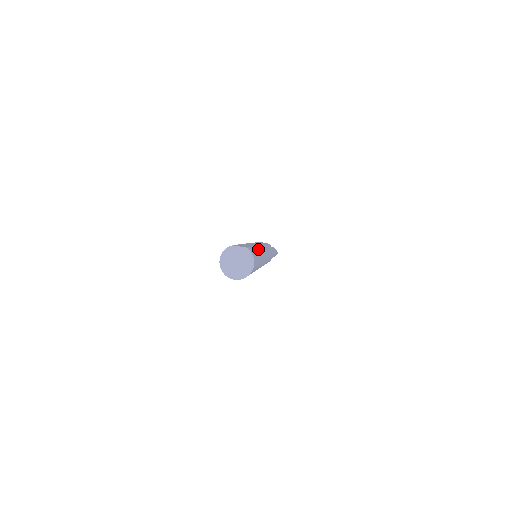
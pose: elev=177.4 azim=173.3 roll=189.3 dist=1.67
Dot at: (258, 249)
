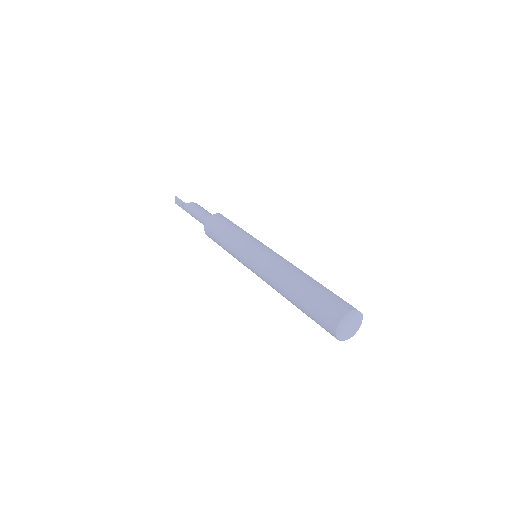
Dot at: occluded
